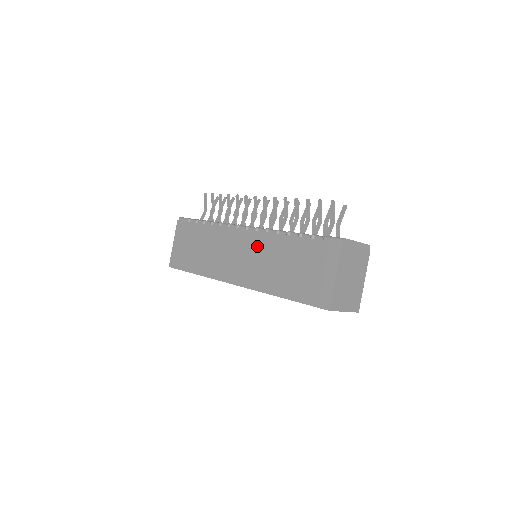
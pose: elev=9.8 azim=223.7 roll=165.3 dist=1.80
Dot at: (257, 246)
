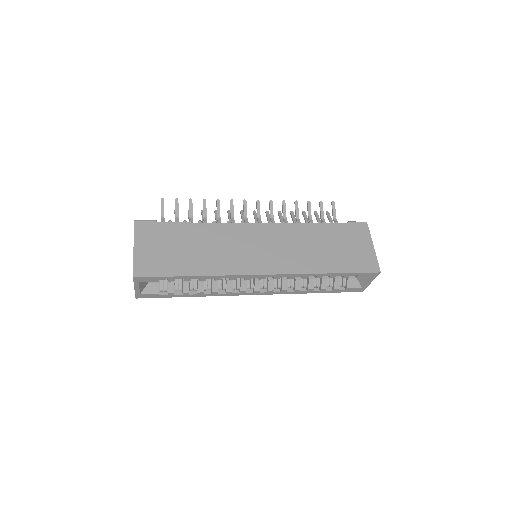
Dot at: (281, 235)
